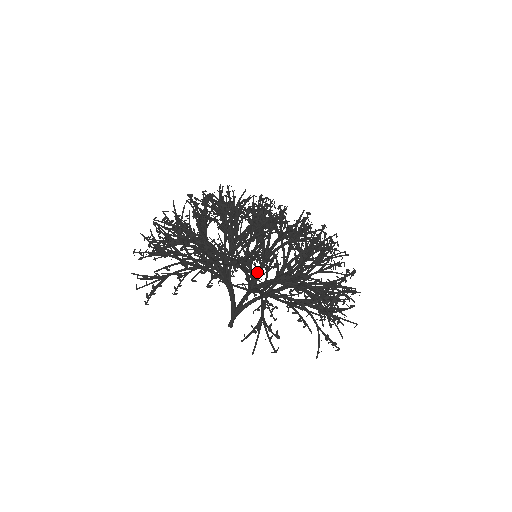
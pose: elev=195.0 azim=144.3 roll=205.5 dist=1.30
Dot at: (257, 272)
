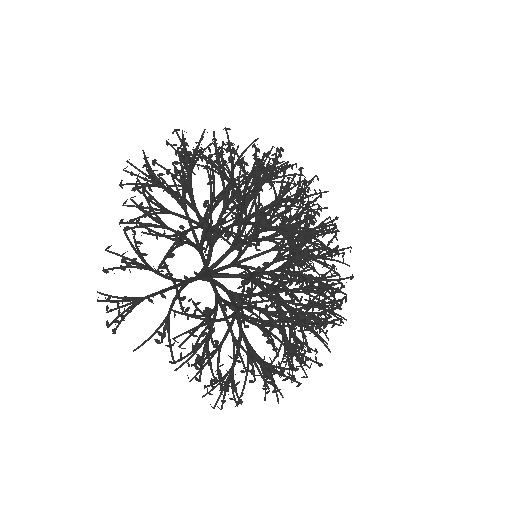
Dot at: occluded
